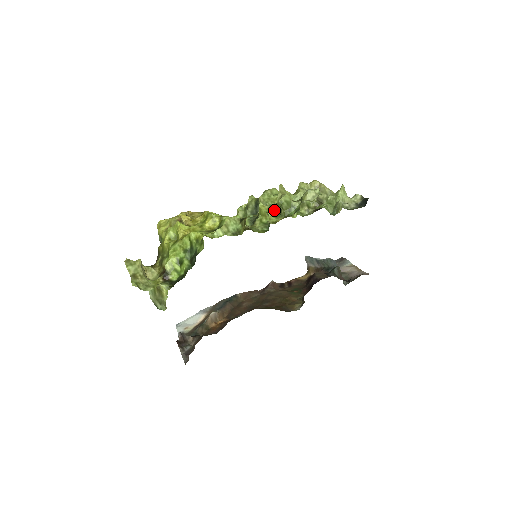
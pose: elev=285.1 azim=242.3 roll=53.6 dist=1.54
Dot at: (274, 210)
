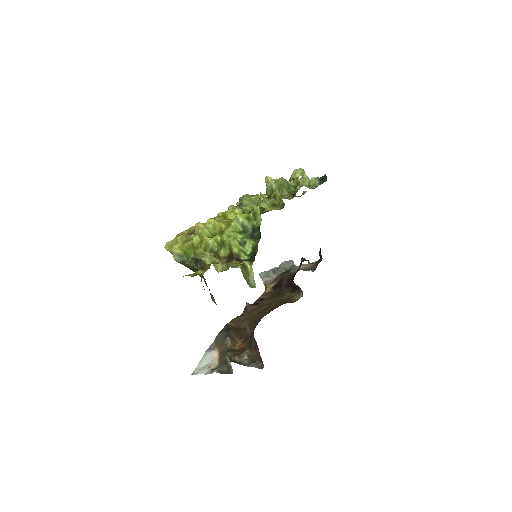
Dot at: occluded
